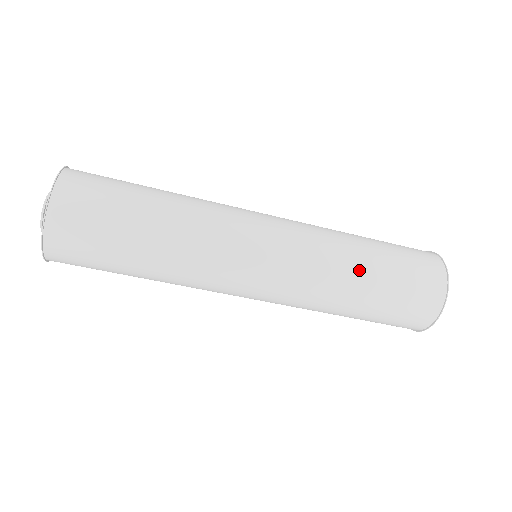
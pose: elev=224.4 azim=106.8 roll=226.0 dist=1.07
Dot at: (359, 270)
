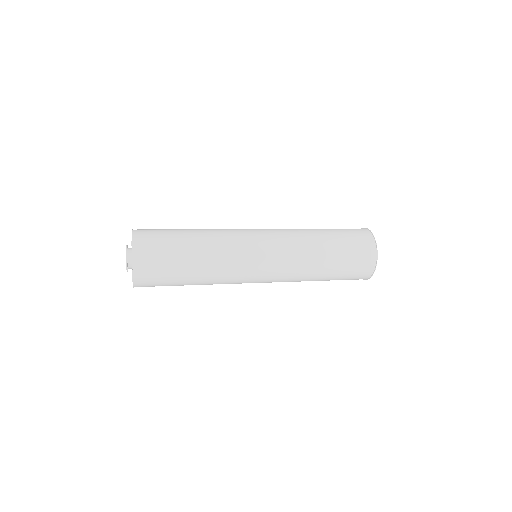
Dot at: (320, 258)
